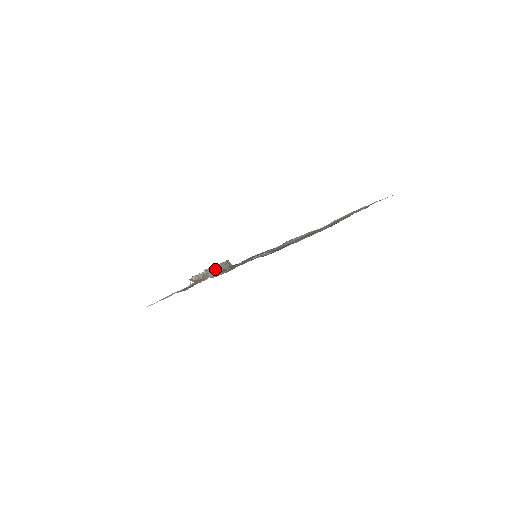
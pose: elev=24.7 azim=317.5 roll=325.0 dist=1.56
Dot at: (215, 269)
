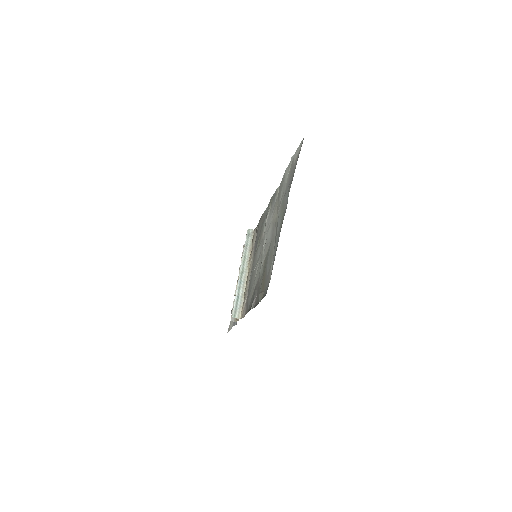
Dot at: (241, 285)
